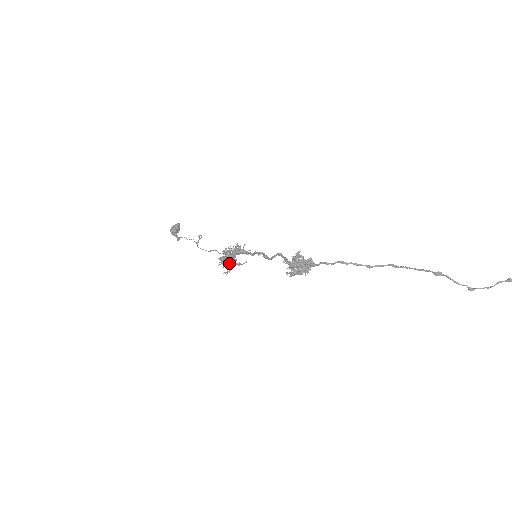
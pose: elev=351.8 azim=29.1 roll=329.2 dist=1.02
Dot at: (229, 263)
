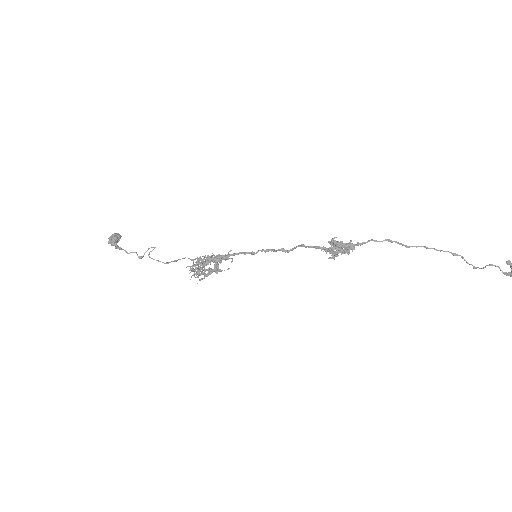
Dot at: (217, 265)
